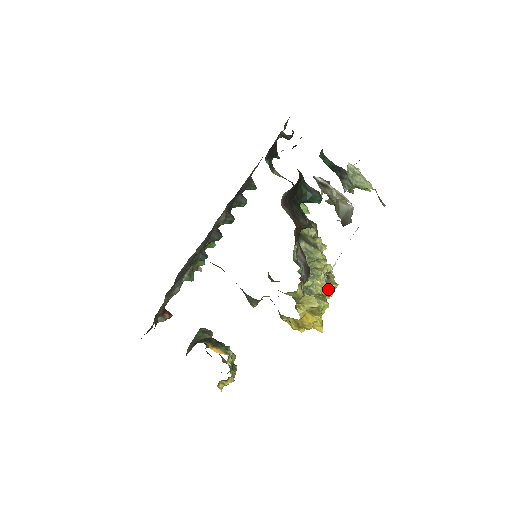
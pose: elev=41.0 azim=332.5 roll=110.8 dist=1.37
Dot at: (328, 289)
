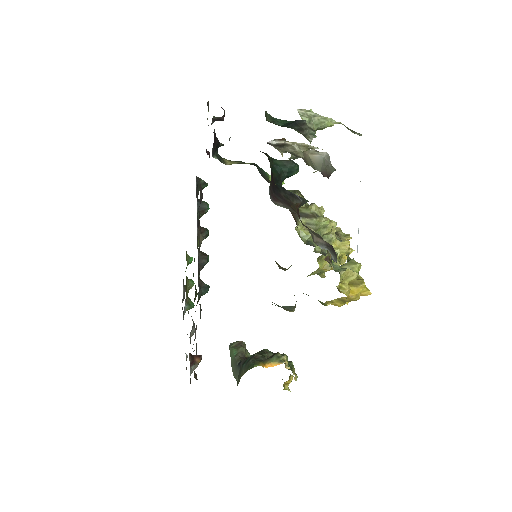
Dot at: (347, 247)
